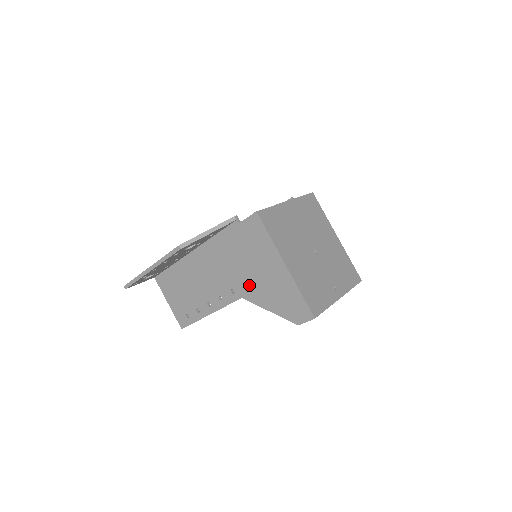
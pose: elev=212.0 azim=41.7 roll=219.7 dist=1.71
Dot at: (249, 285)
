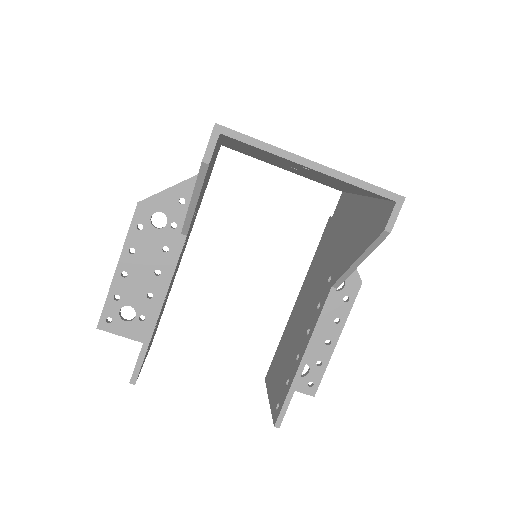
Dot at: occluded
